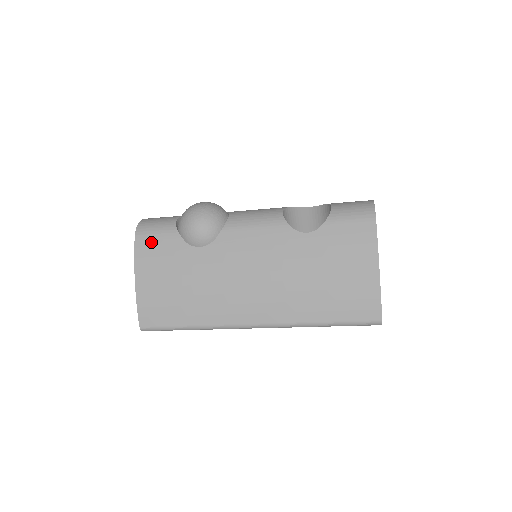
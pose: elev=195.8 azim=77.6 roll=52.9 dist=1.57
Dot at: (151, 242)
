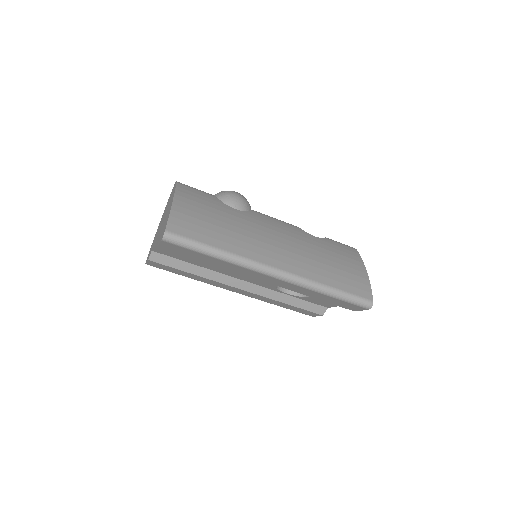
Dot at: (192, 190)
